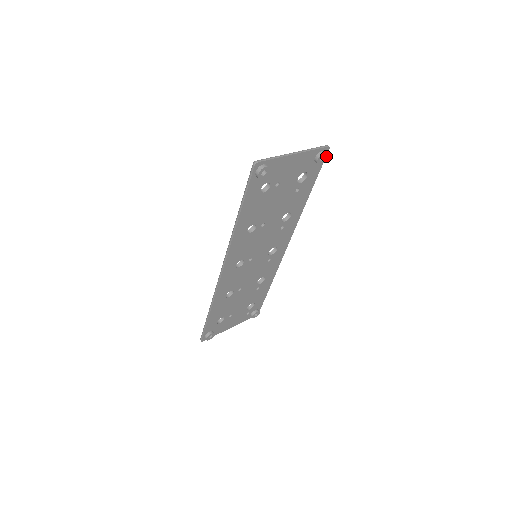
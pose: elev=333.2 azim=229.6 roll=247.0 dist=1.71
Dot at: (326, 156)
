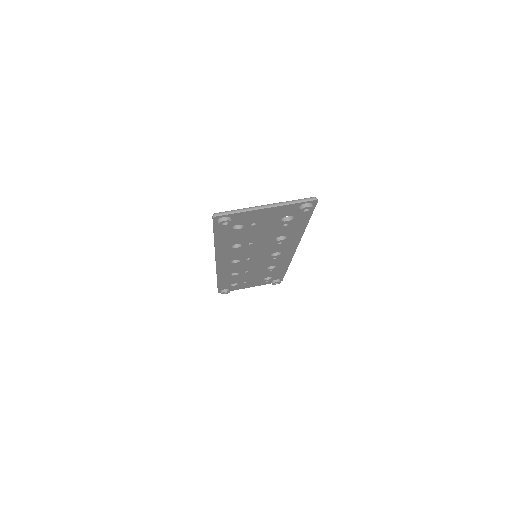
Dot at: (312, 208)
